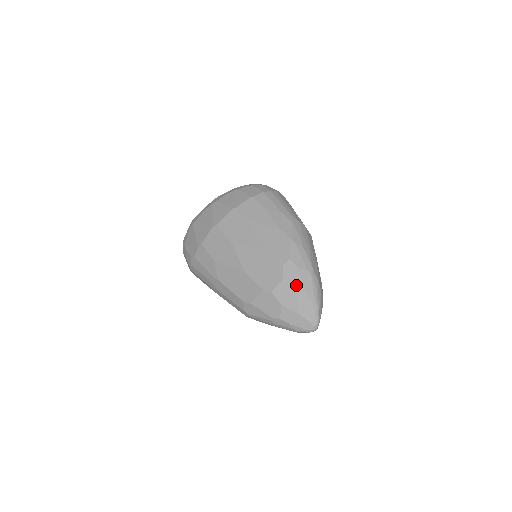
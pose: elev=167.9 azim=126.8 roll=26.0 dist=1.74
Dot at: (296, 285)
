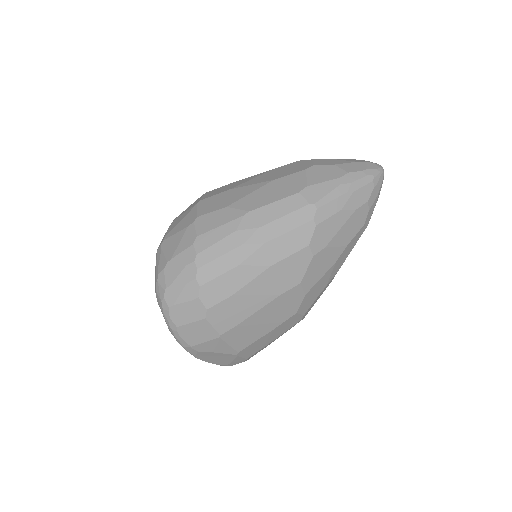
Dot at: (326, 159)
